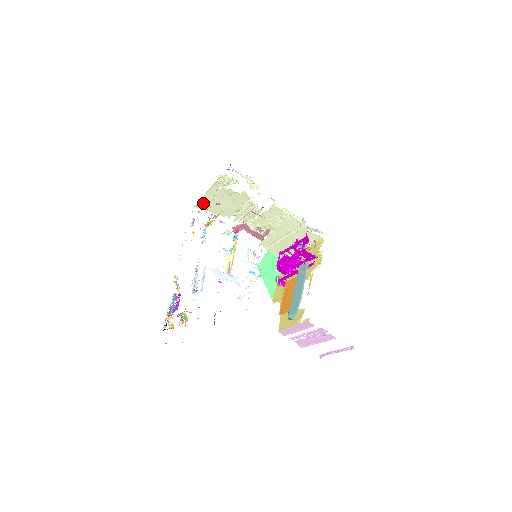
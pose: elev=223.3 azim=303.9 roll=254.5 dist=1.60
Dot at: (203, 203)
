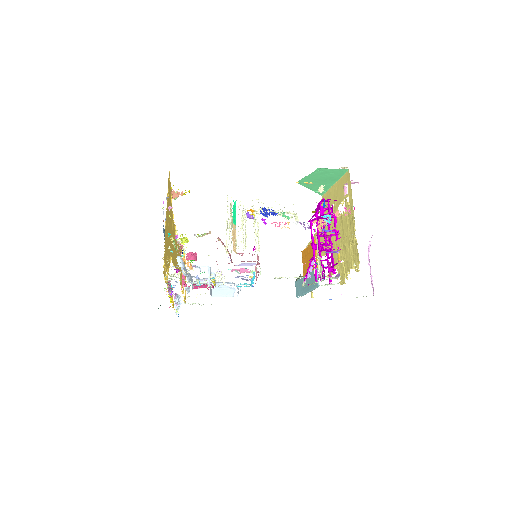
Dot at: (174, 197)
